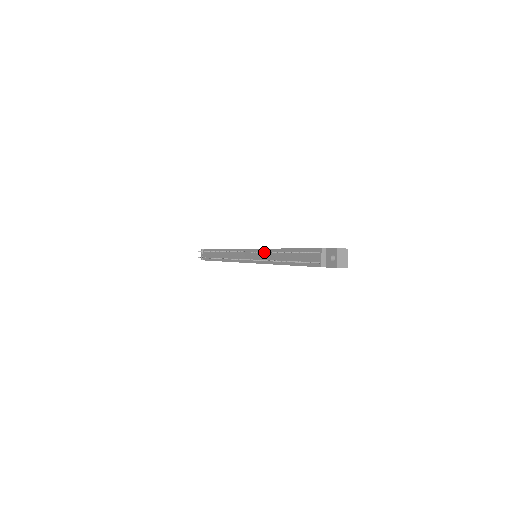
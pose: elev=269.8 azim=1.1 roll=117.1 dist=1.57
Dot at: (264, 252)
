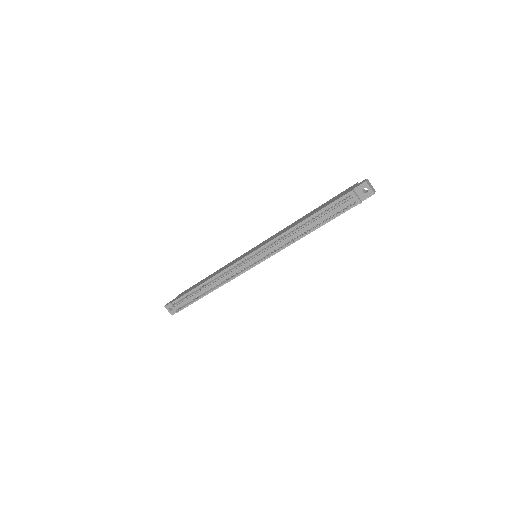
Dot at: (276, 241)
